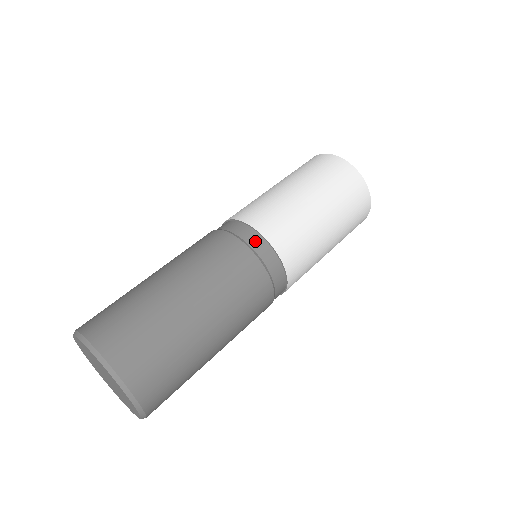
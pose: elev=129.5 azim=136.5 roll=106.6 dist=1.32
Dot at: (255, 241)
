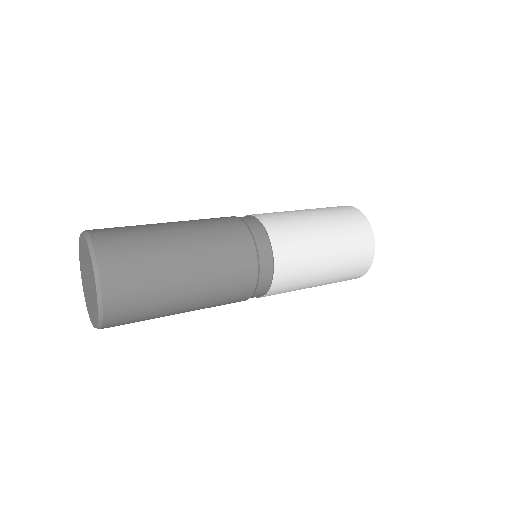
Dot at: (257, 230)
